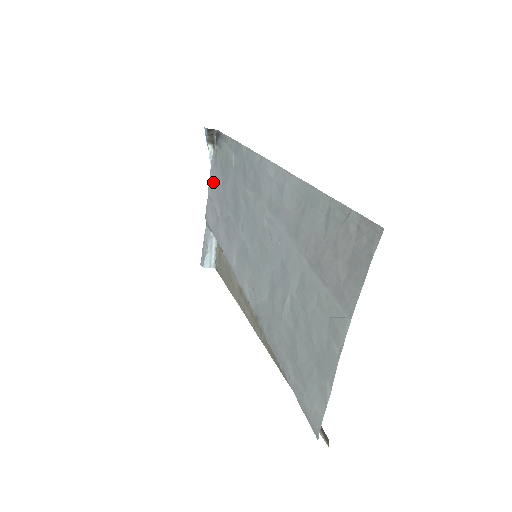
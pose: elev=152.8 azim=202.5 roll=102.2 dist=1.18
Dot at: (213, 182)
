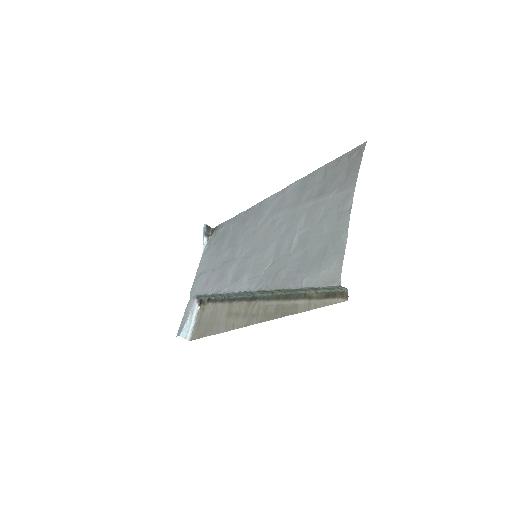
Dot at: (205, 260)
